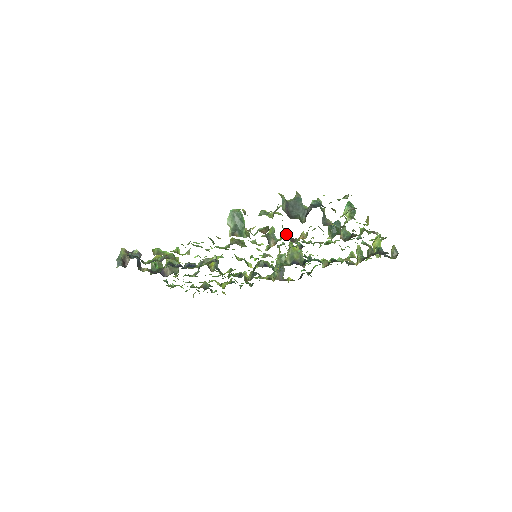
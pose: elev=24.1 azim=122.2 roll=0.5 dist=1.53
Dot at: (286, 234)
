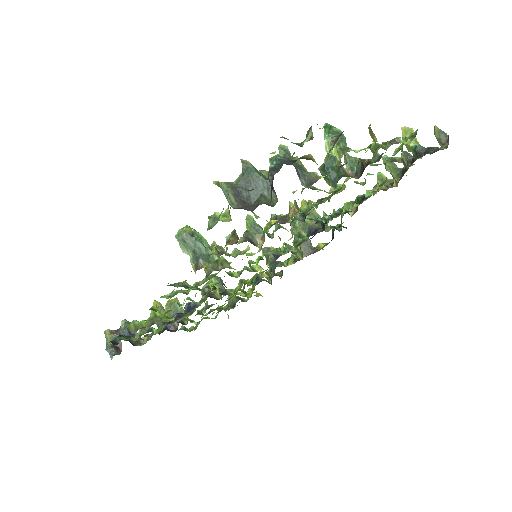
Dot at: occluded
